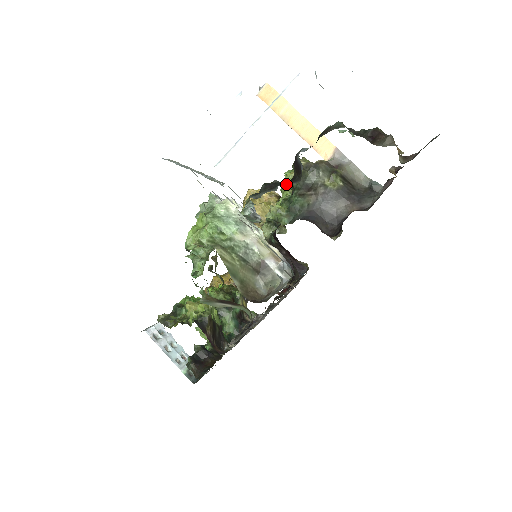
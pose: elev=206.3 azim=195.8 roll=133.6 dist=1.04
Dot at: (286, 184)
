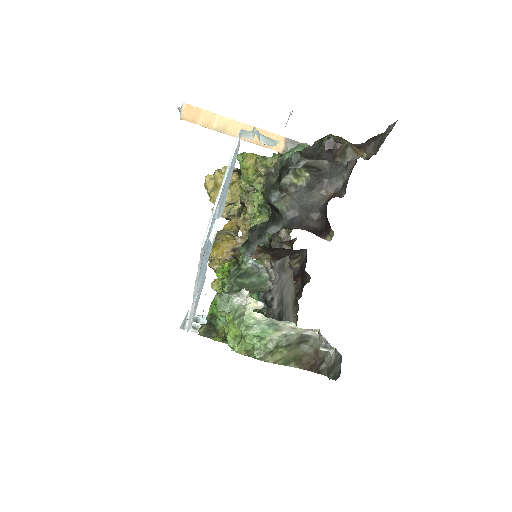
Dot at: (246, 174)
